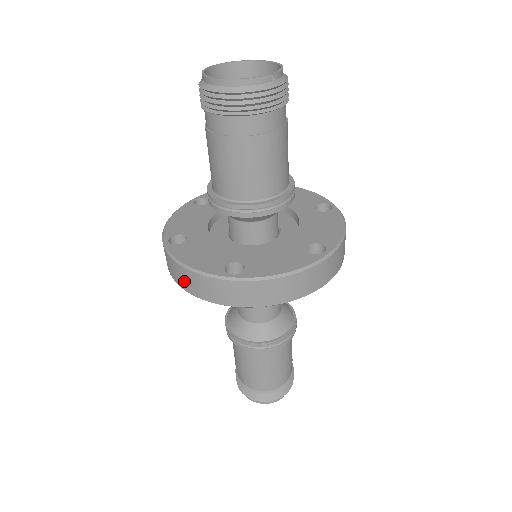
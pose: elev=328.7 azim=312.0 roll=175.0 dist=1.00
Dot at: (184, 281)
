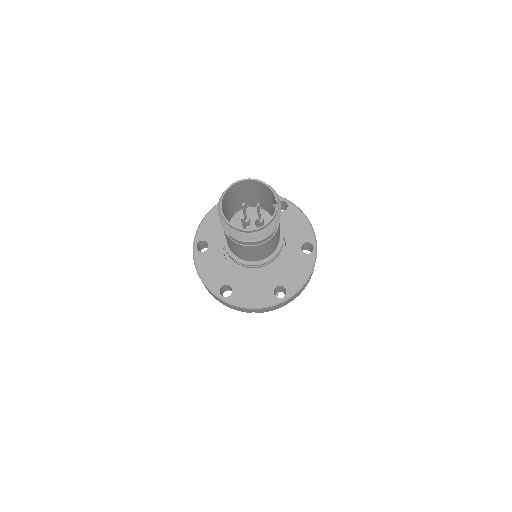
Dot at: (250, 311)
